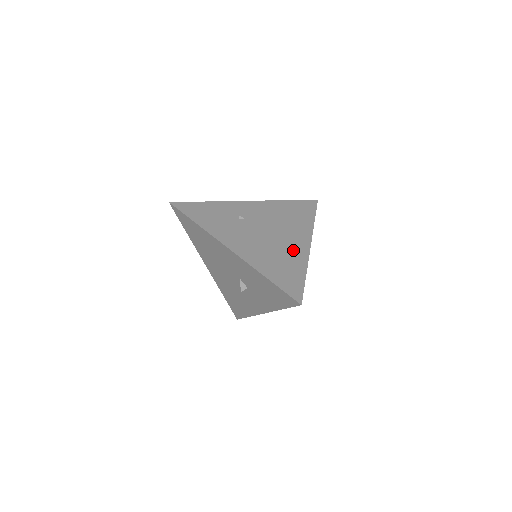
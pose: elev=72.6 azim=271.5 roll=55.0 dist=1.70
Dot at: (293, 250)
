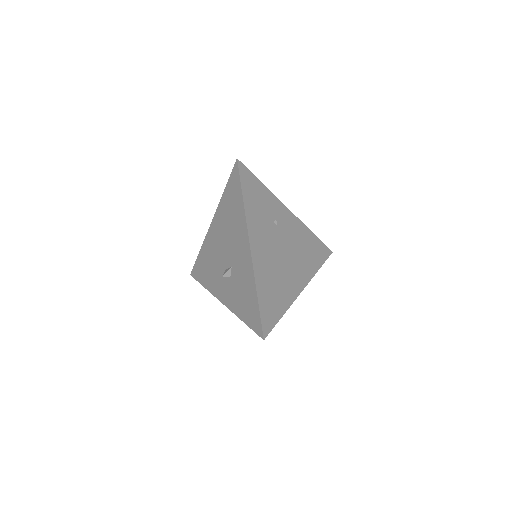
Dot at: (289, 285)
